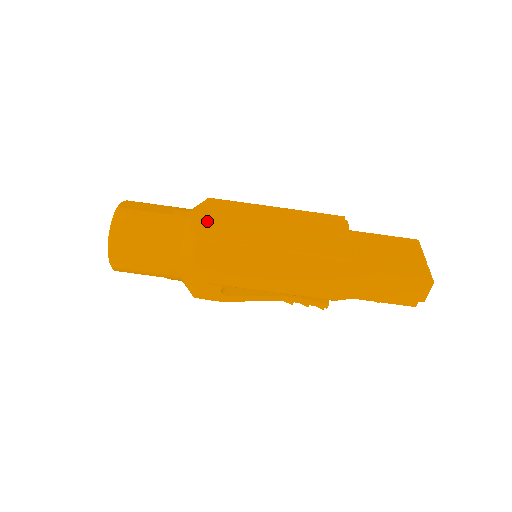
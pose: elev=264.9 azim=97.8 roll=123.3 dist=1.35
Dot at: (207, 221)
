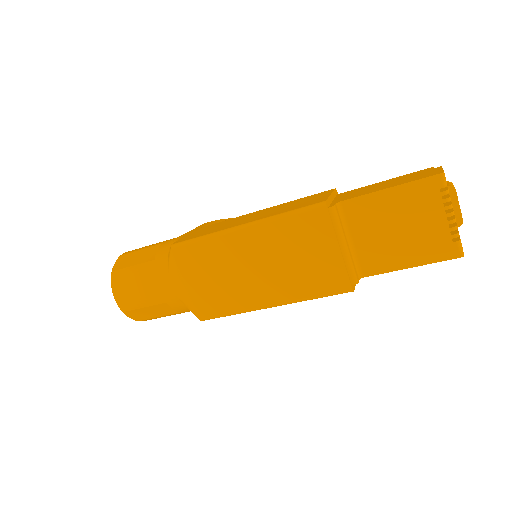
Dot at: (193, 292)
